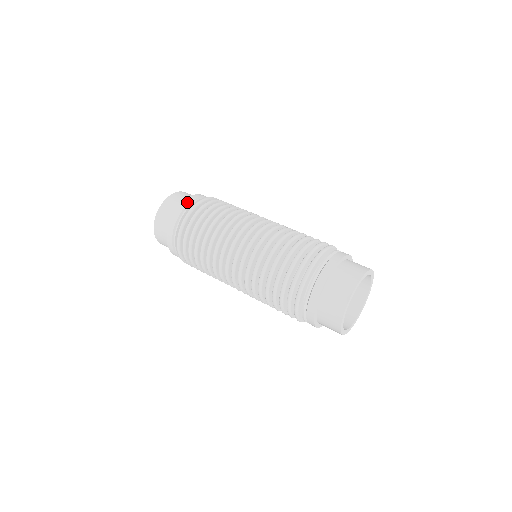
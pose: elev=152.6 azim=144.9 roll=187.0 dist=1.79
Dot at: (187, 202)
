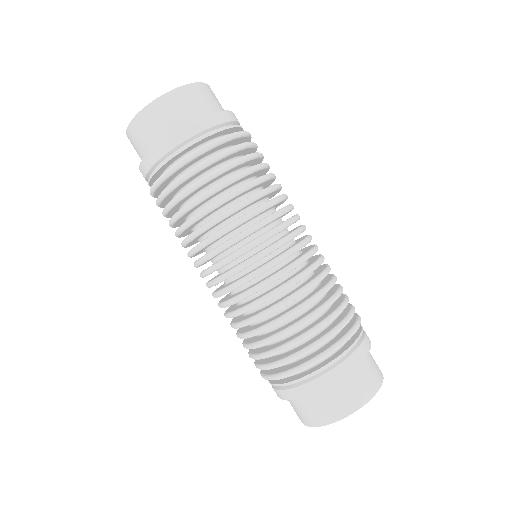
Dot at: (205, 125)
